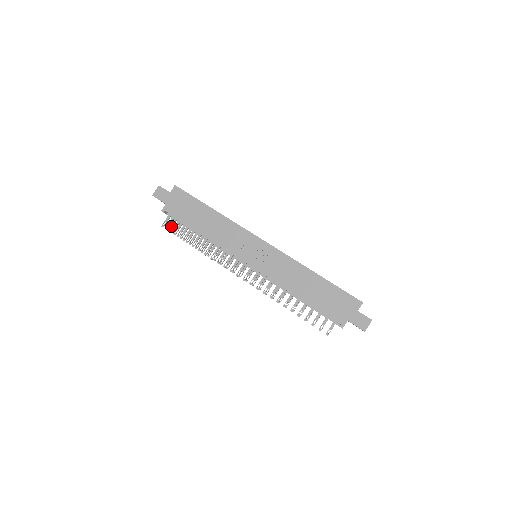
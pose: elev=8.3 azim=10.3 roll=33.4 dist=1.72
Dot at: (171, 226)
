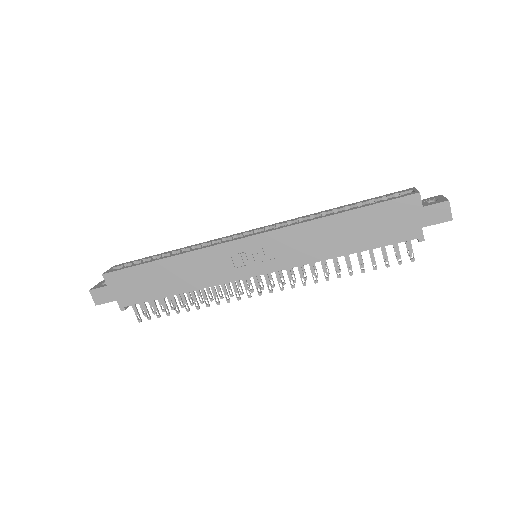
Dot at: occluded
